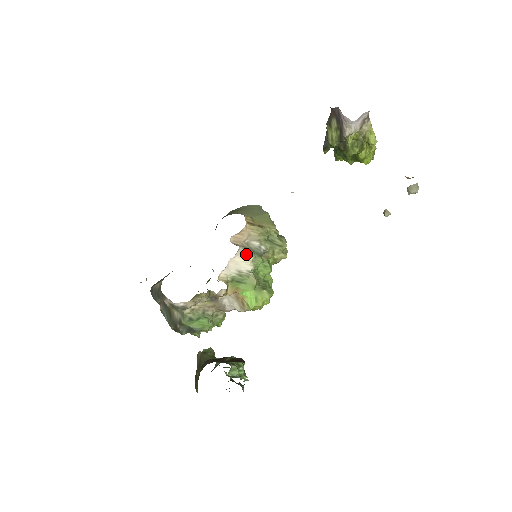
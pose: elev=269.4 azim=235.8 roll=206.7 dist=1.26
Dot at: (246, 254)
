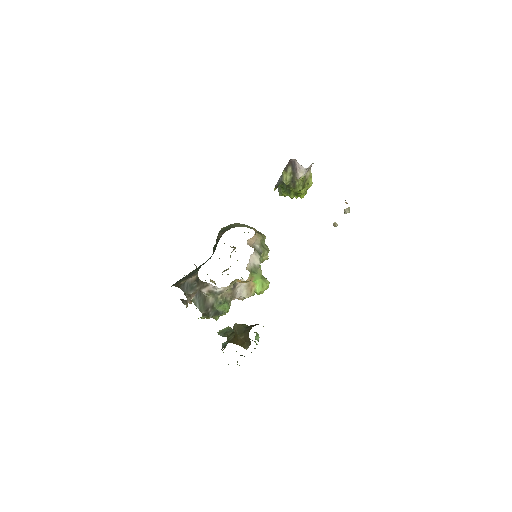
Dot at: (256, 253)
